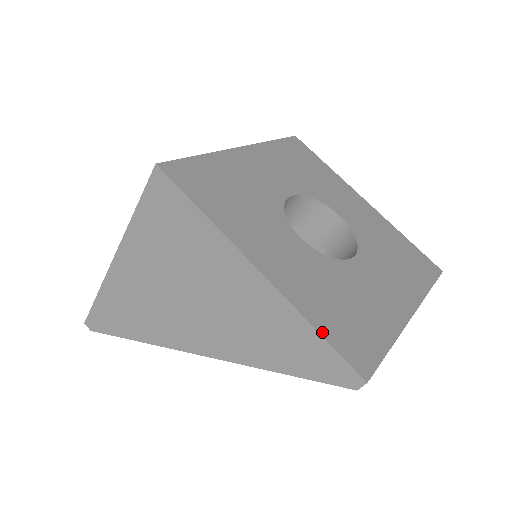
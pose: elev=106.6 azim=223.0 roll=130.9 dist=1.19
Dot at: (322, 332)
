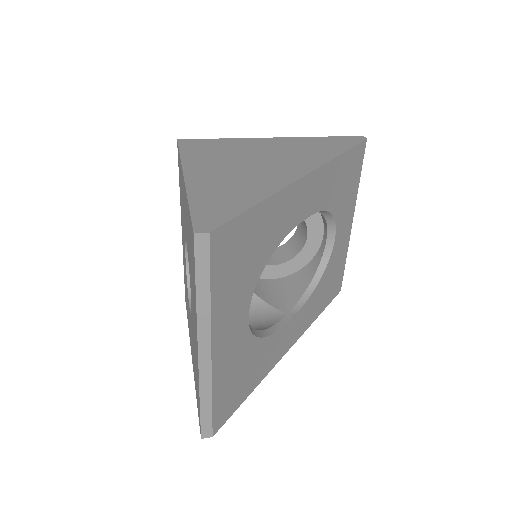
Dot at: occluded
